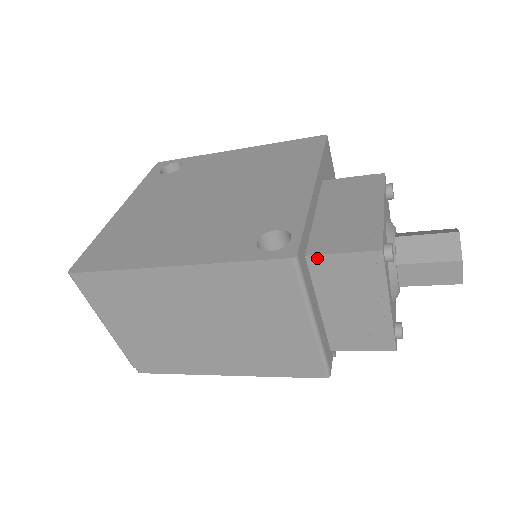
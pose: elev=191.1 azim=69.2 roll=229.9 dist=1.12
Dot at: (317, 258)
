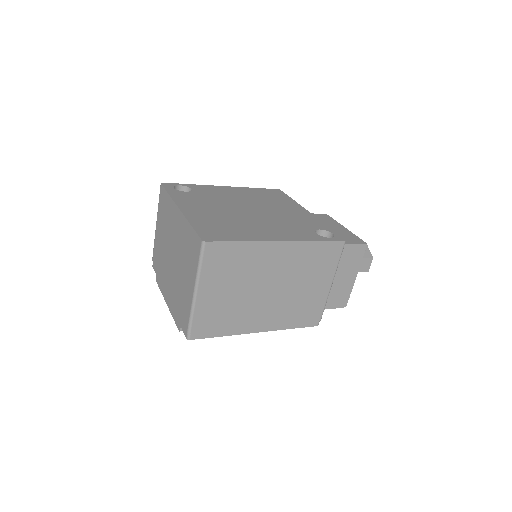
Dot at: occluded
